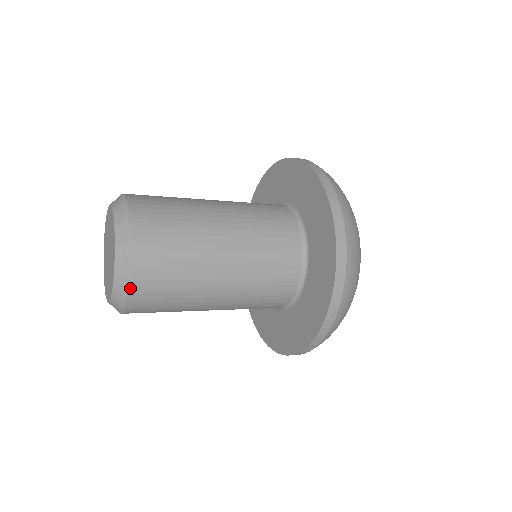
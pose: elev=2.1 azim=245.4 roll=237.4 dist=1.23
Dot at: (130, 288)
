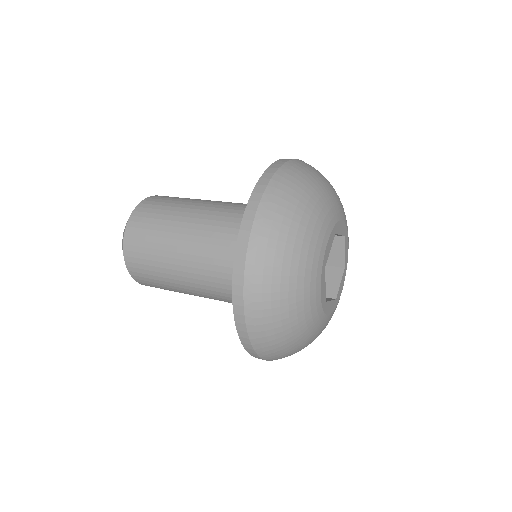
Dot at: (125, 239)
